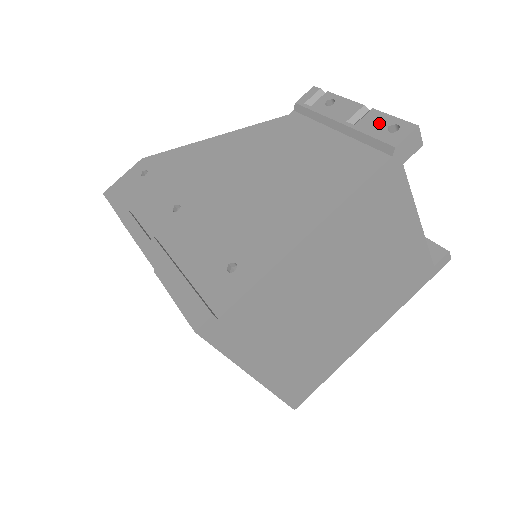
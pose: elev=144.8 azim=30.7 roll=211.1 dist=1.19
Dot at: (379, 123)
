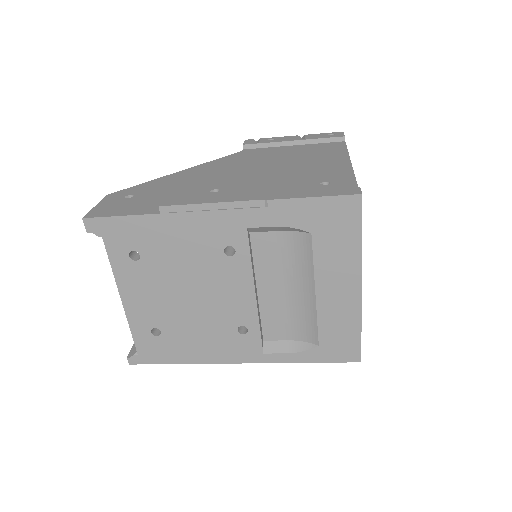
Dot at: (320, 135)
